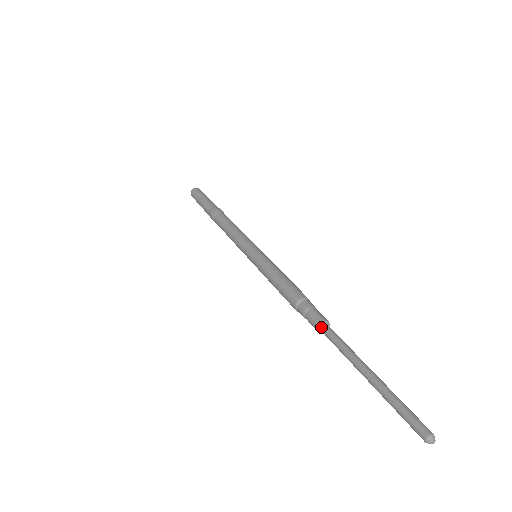
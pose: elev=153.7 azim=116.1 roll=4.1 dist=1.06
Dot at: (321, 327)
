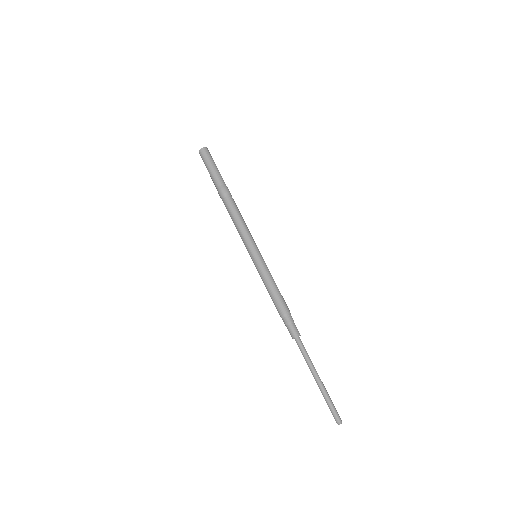
Dot at: (295, 339)
